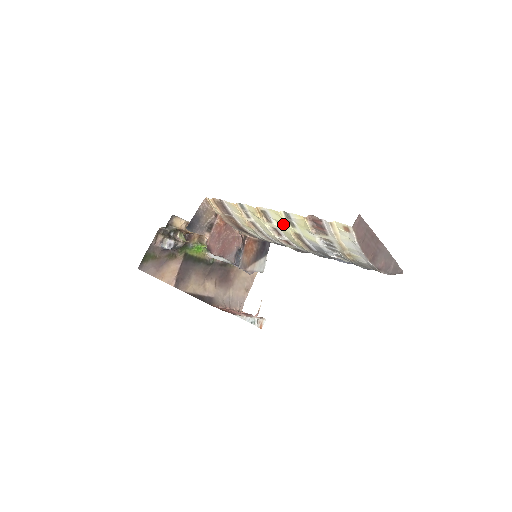
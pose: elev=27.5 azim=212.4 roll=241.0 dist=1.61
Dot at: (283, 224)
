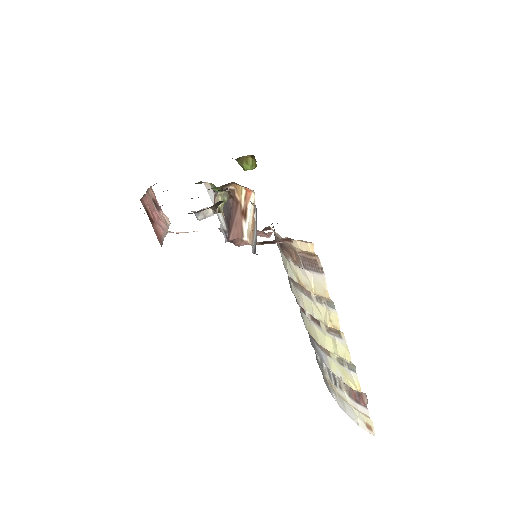
Dot at: (335, 348)
